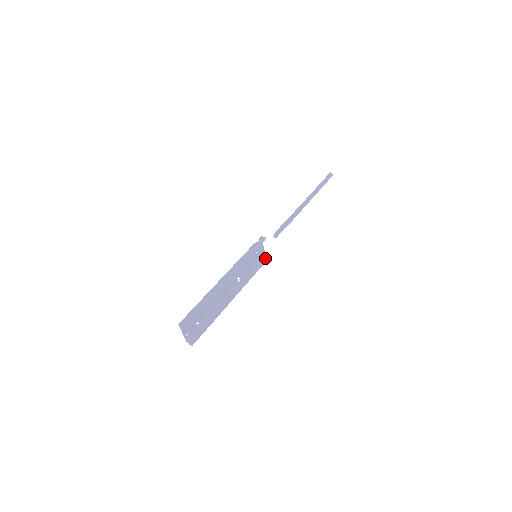
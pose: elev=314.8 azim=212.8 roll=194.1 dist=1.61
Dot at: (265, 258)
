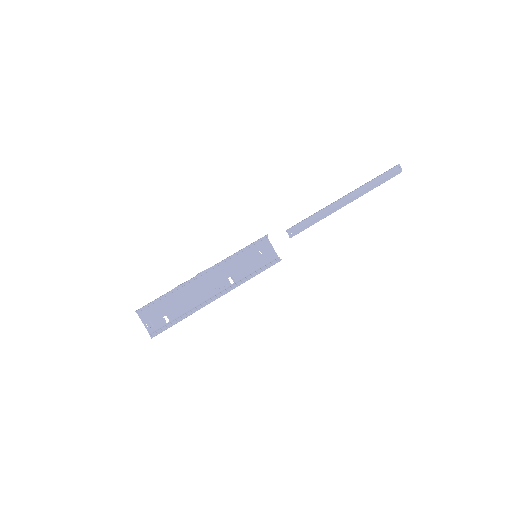
Dot at: (276, 261)
